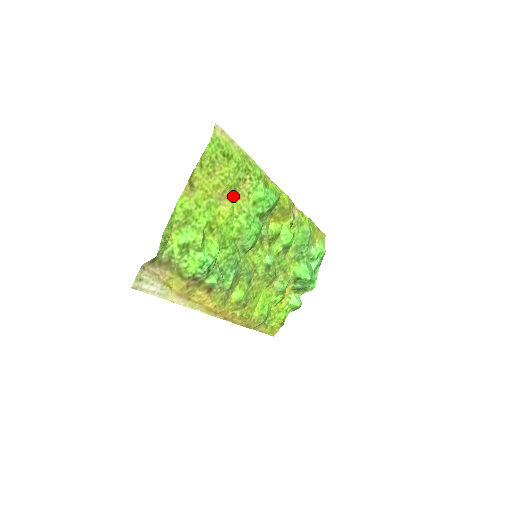
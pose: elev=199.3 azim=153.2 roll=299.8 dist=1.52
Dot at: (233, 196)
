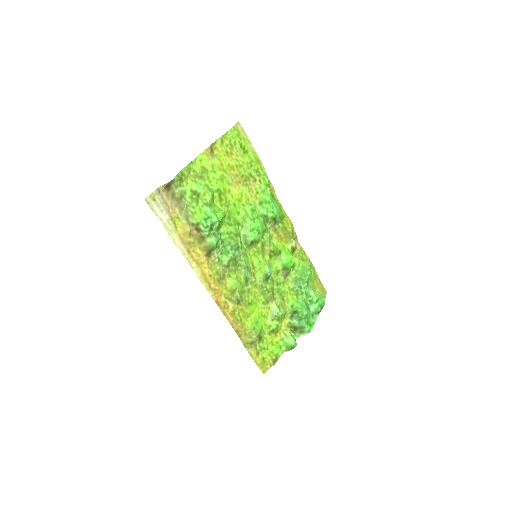
Dot at: (243, 186)
